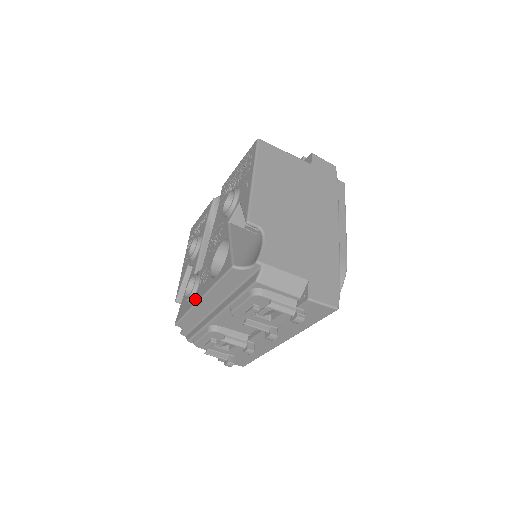
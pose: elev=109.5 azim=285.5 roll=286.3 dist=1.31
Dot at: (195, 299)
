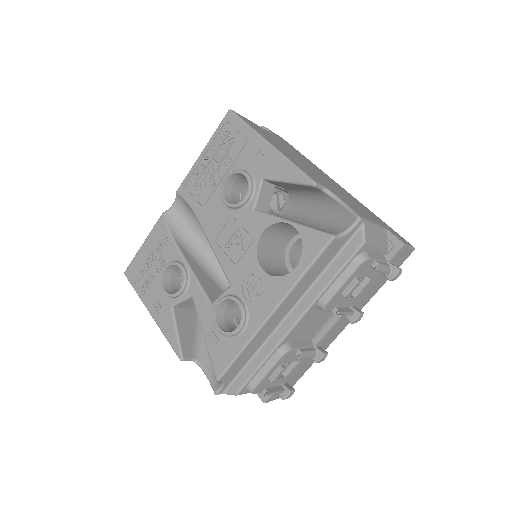
Dot at: (256, 321)
